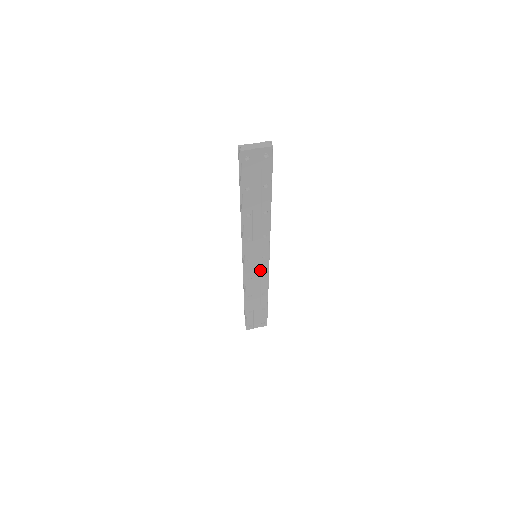
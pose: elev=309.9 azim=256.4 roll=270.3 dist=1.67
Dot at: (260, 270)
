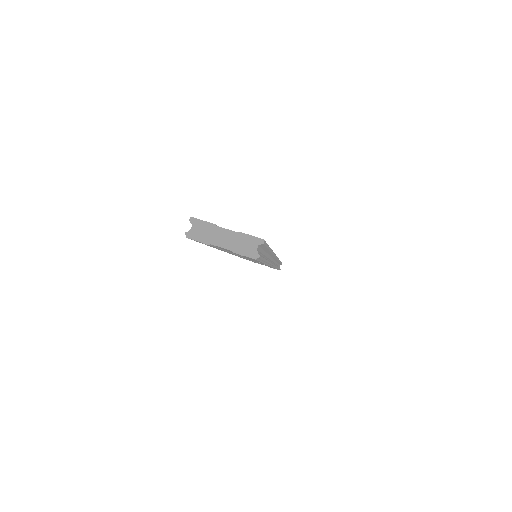
Dot at: occluded
